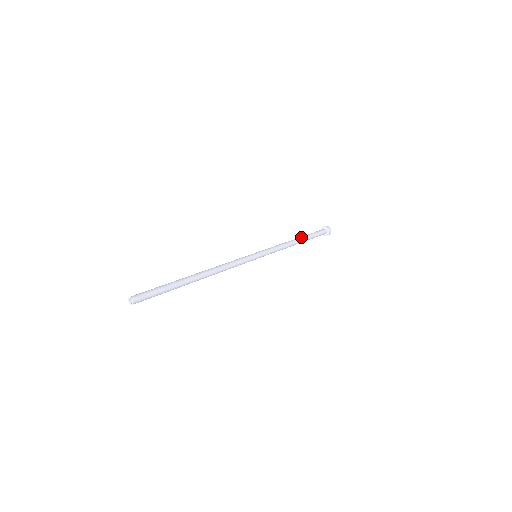
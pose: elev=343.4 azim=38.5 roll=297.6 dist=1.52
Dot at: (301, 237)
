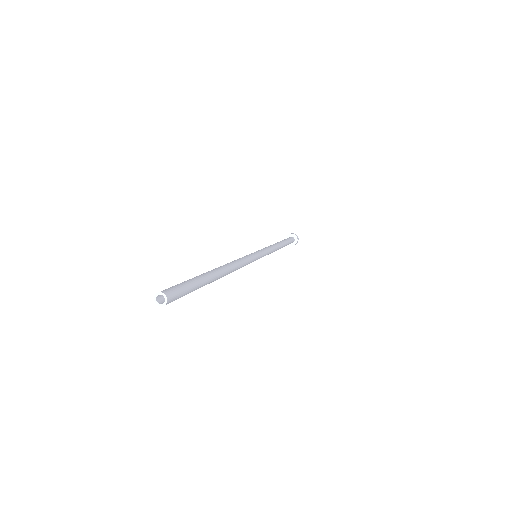
Dot at: (280, 241)
